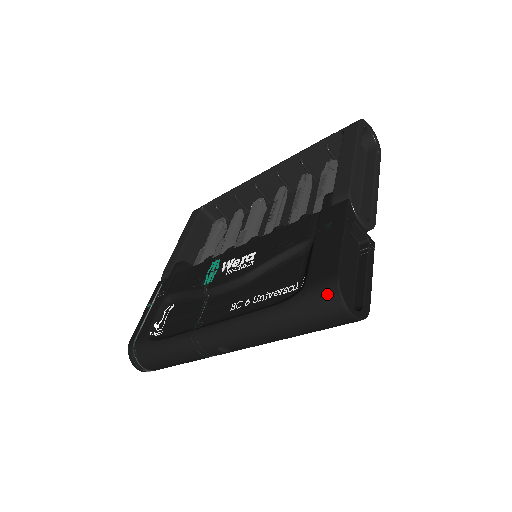
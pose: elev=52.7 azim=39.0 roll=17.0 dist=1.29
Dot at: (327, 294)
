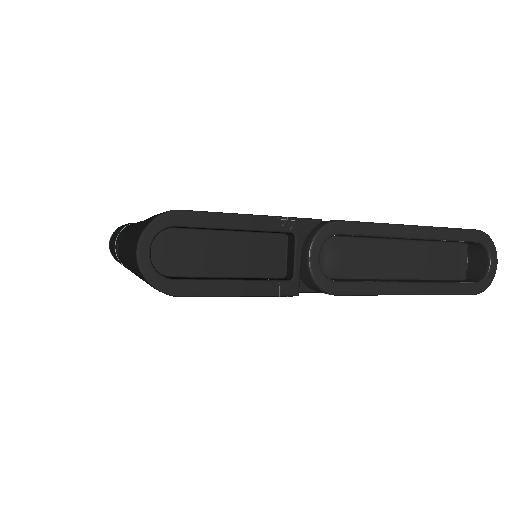
Dot at: (153, 217)
